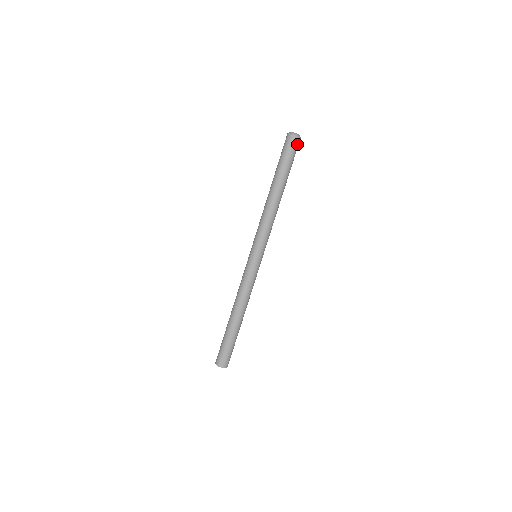
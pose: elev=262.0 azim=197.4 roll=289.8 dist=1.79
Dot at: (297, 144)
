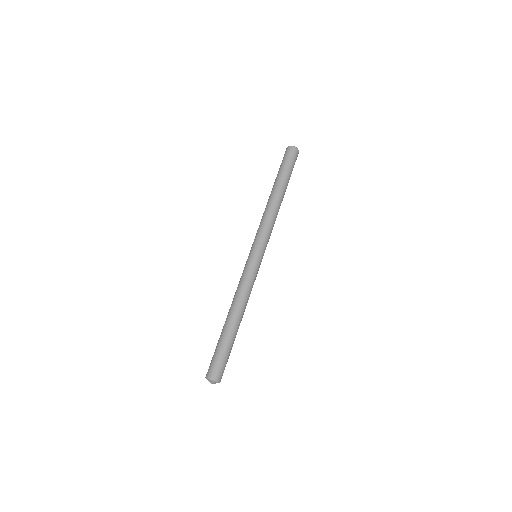
Dot at: (295, 154)
